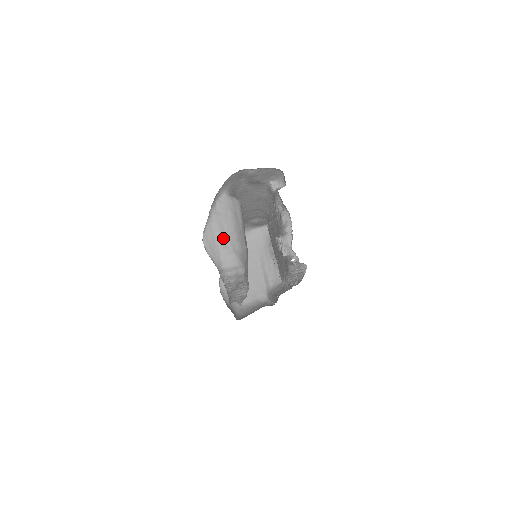
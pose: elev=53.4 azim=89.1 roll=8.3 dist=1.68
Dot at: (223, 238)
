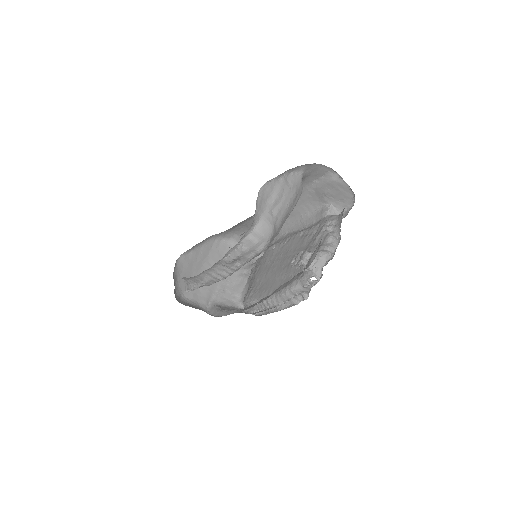
Dot at: (275, 204)
